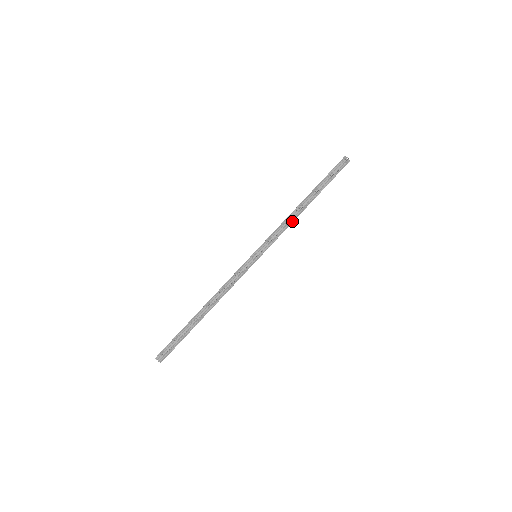
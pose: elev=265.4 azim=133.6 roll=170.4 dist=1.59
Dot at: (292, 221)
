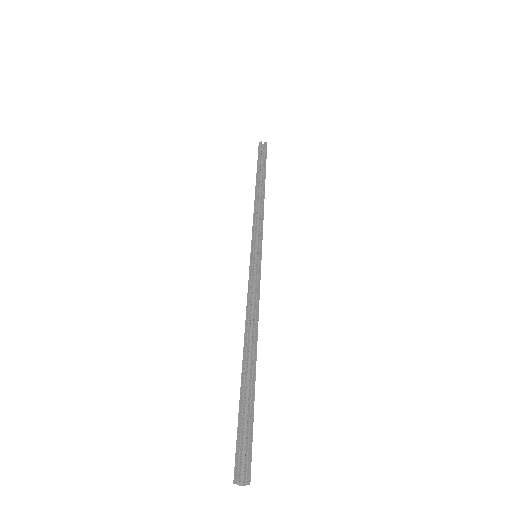
Dot at: (262, 206)
